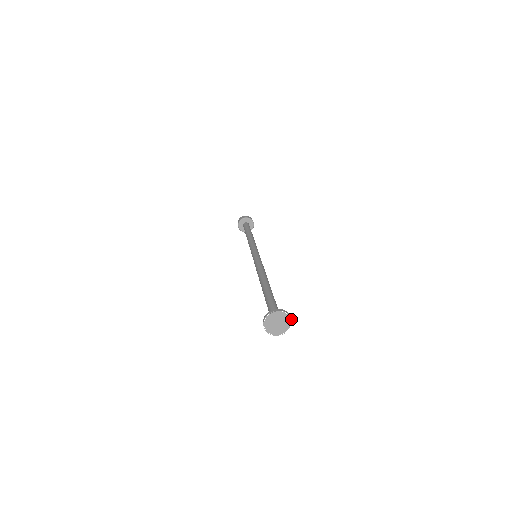
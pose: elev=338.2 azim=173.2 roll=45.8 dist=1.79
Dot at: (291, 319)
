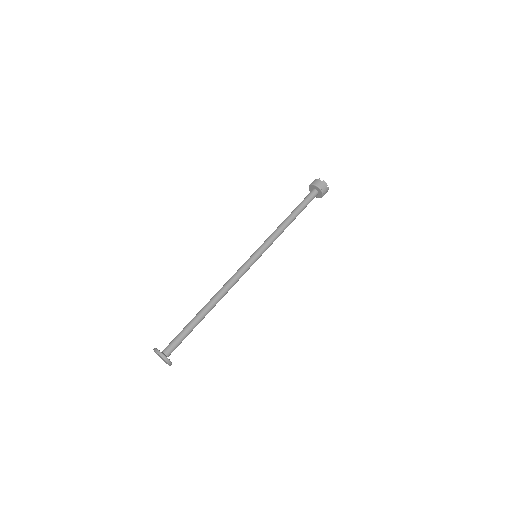
Dot at: (165, 360)
